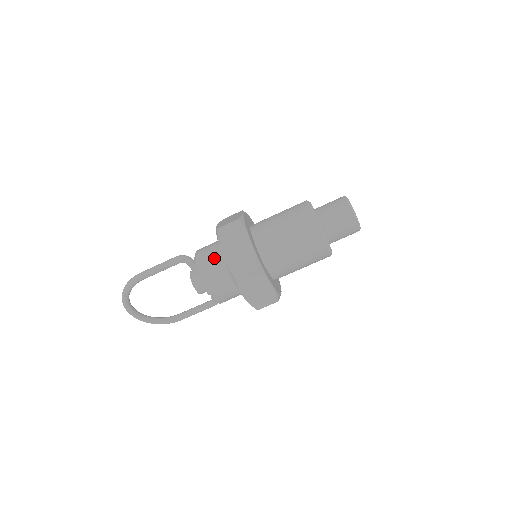
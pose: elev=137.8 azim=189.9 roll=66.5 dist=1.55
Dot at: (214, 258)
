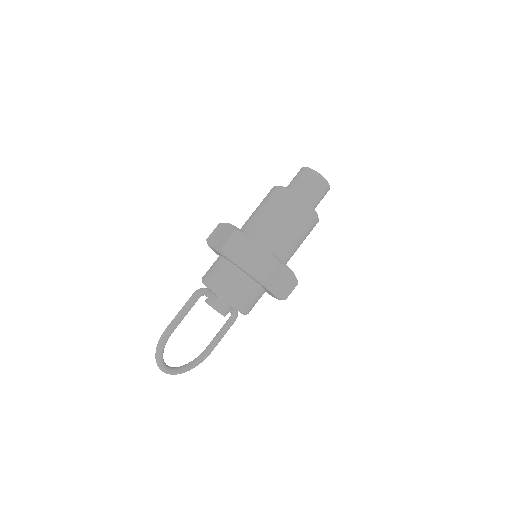
Dot at: (229, 276)
